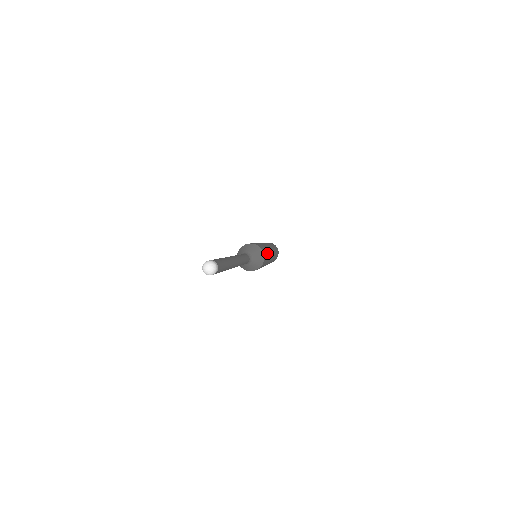
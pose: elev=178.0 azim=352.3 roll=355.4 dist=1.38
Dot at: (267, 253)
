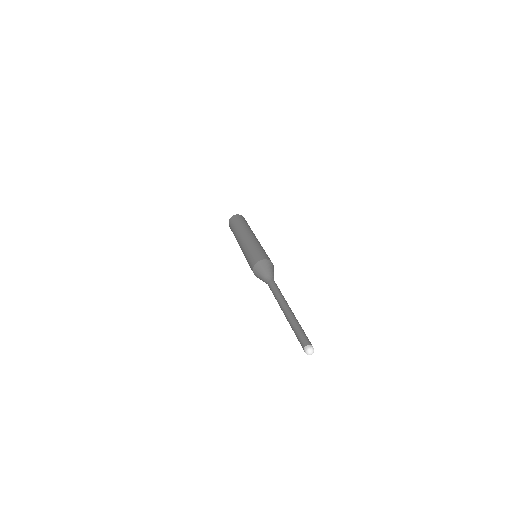
Dot at: occluded
